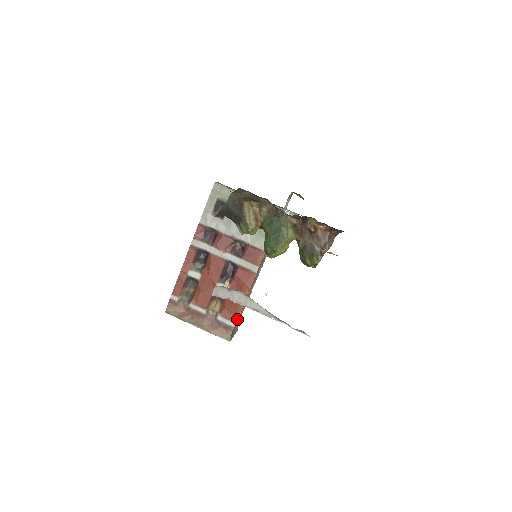
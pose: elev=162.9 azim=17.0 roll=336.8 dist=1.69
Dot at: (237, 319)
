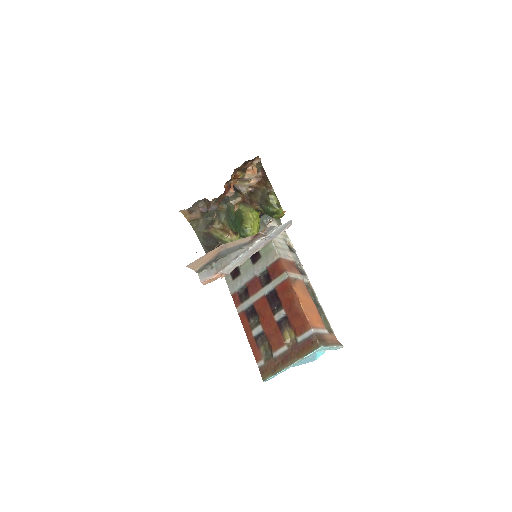
Dot at: (309, 324)
